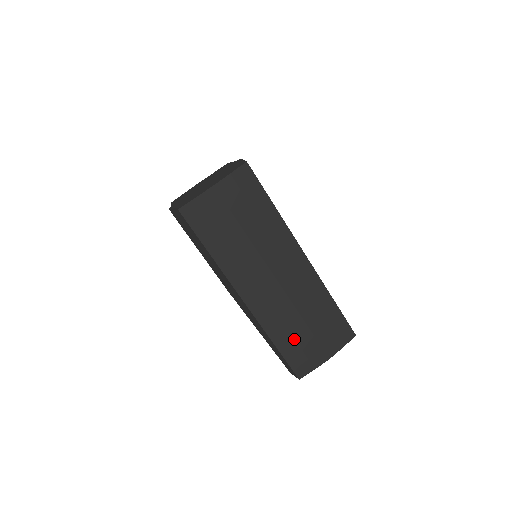
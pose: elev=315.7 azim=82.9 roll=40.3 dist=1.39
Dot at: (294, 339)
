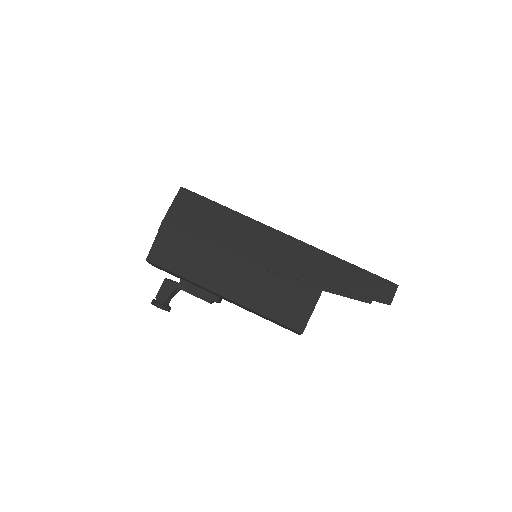
Dot at: occluded
